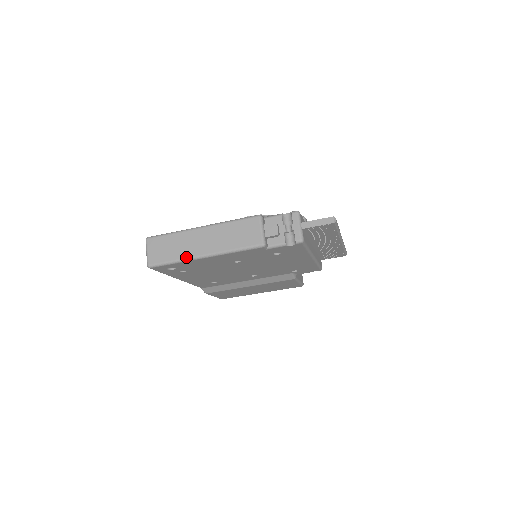
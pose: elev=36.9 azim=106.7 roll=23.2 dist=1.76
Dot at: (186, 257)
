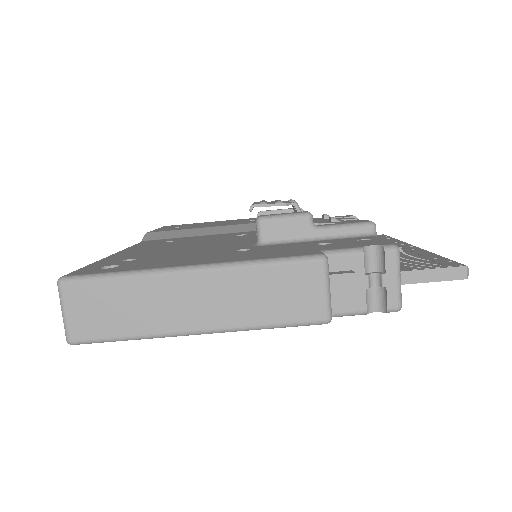
Dot at: (157, 332)
